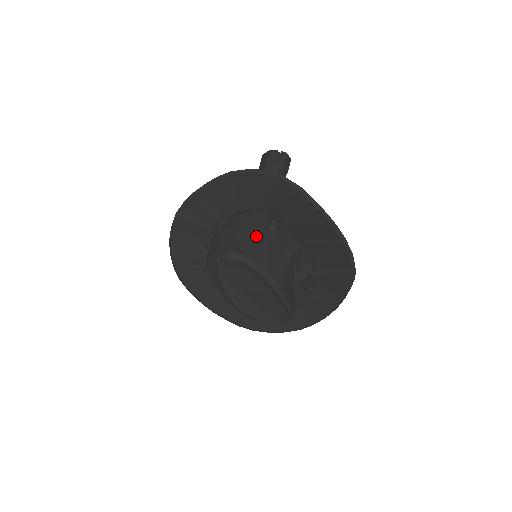
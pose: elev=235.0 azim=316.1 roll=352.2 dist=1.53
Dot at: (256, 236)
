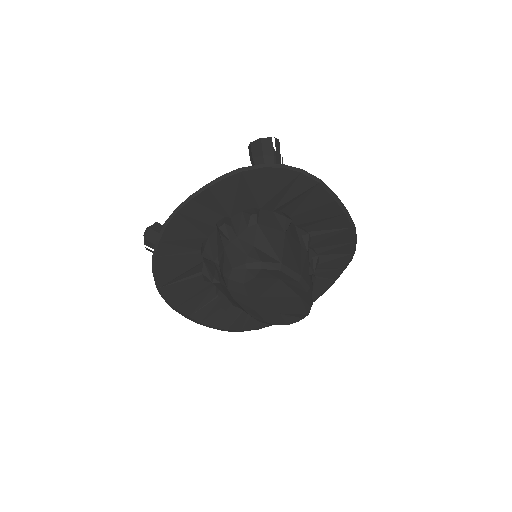
Dot at: (277, 238)
